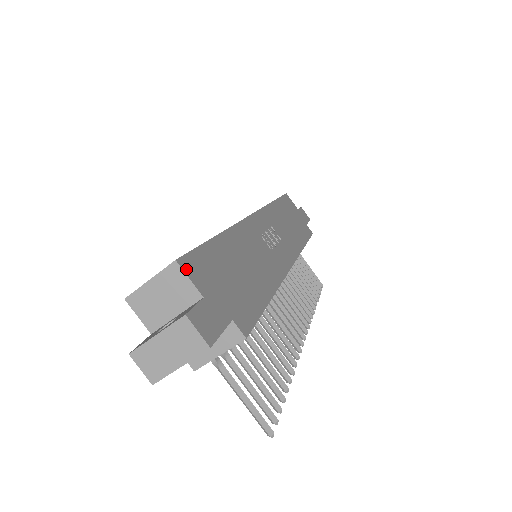
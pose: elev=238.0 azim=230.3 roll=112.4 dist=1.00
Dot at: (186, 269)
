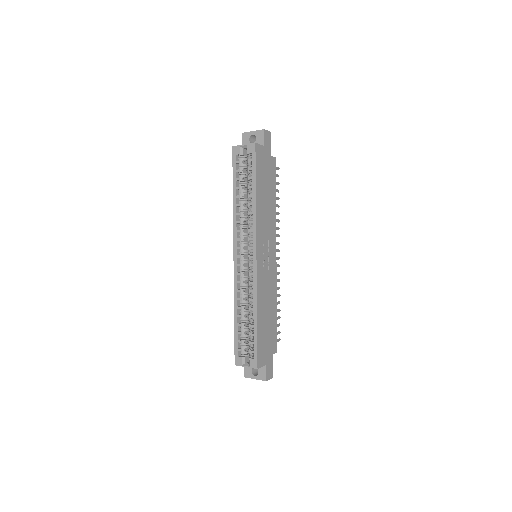
Dot at: (260, 366)
